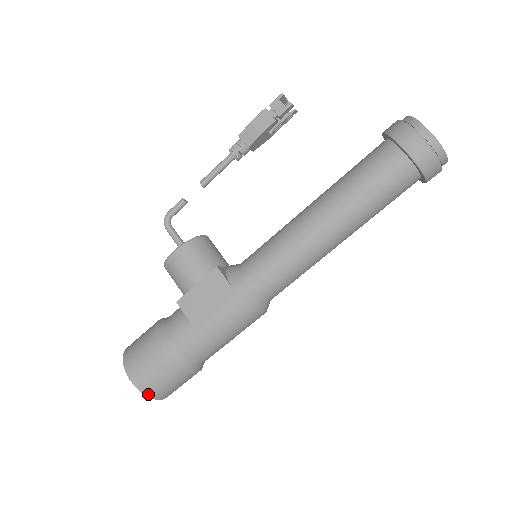
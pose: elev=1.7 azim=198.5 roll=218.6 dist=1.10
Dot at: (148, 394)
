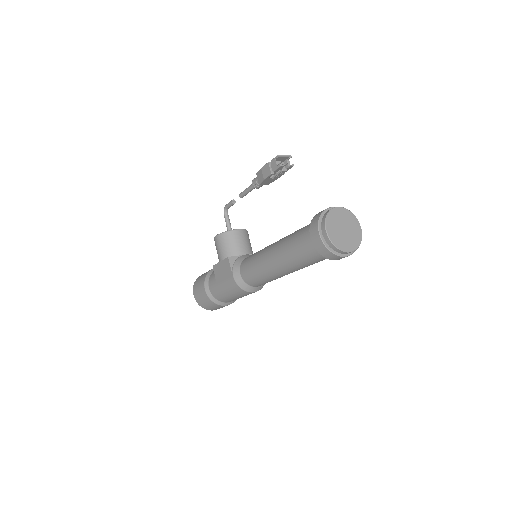
Dot at: (201, 306)
